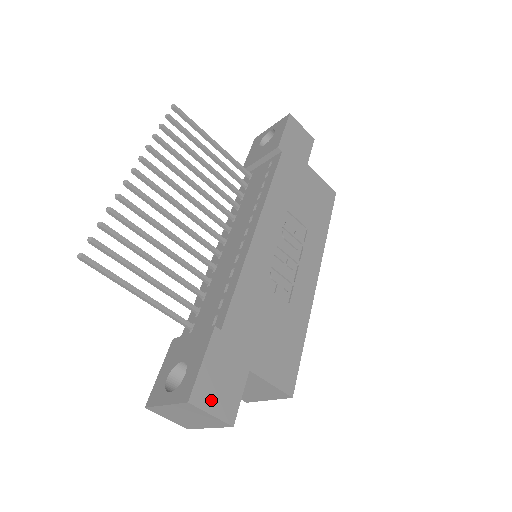
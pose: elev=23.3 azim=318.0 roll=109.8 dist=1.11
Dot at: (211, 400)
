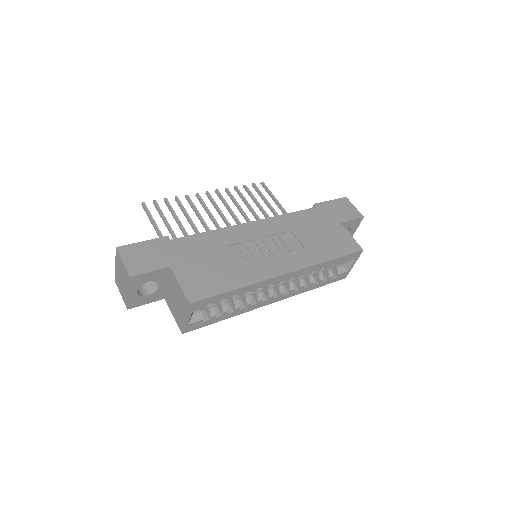
Dot at: (130, 257)
